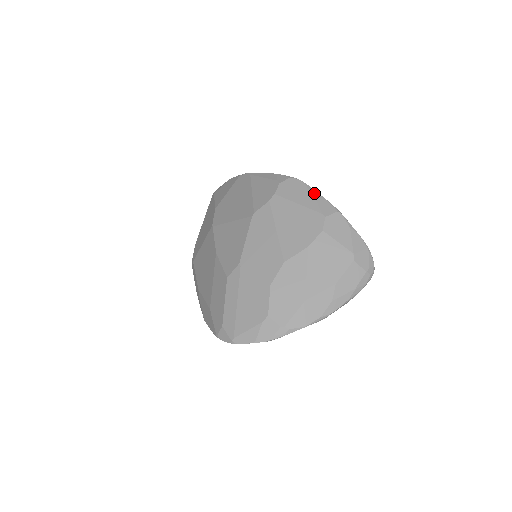
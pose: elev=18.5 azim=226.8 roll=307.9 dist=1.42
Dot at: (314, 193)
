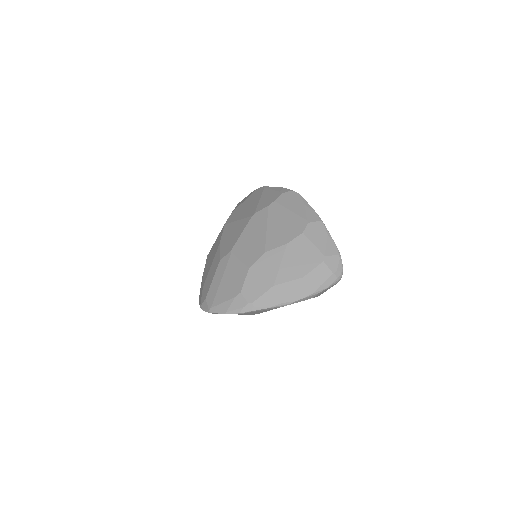
Dot at: (306, 204)
